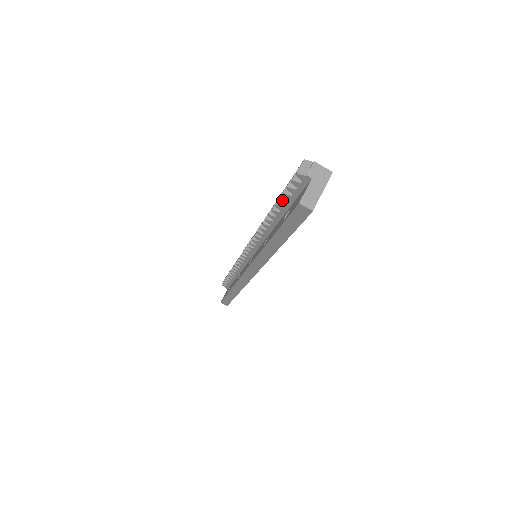
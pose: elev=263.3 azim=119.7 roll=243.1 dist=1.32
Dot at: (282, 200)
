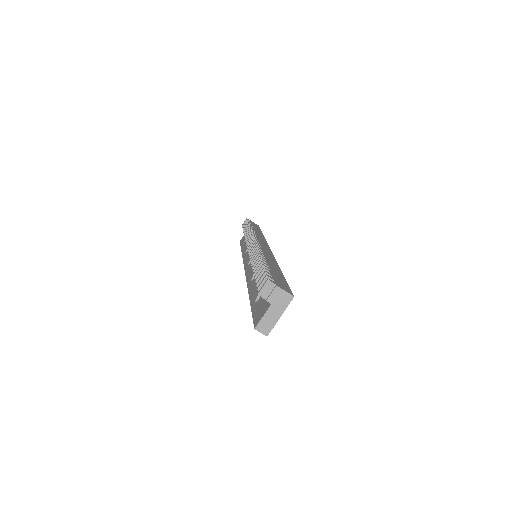
Dot at: occluded
